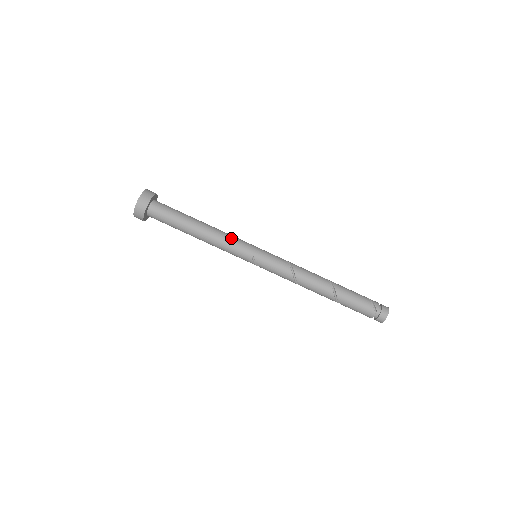
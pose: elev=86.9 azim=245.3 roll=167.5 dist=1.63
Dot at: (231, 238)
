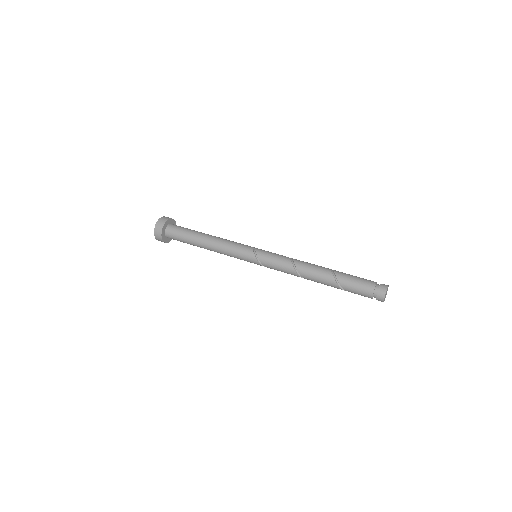
Dot at: occluded
